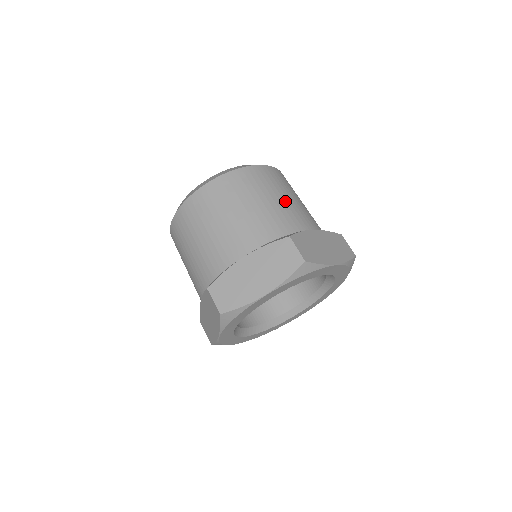
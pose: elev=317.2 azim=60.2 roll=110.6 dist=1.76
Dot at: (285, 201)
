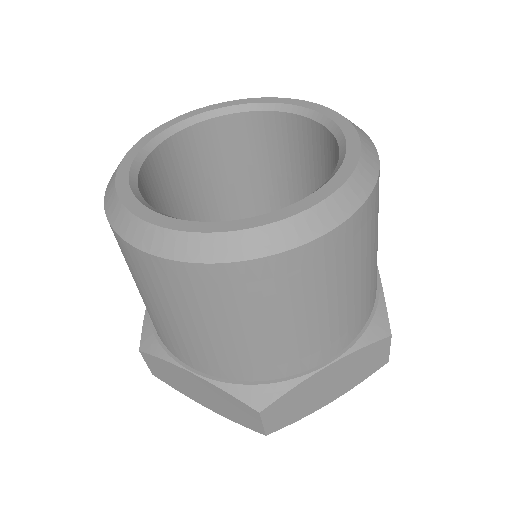
Dot at: occluded
